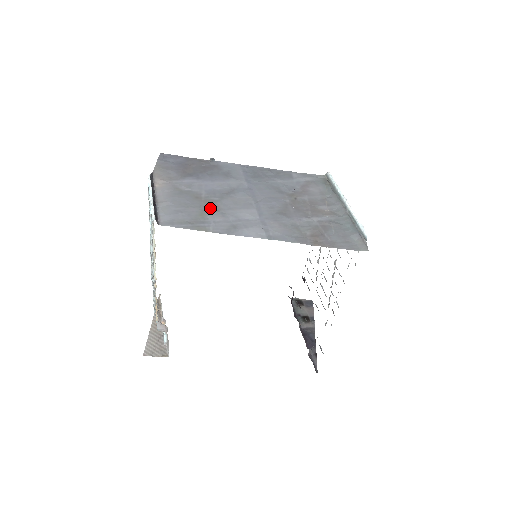
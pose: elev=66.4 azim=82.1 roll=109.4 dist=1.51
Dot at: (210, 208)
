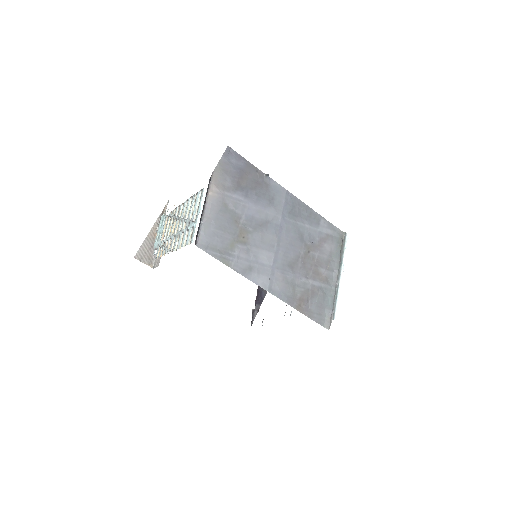
Dot at: (241, 239)
